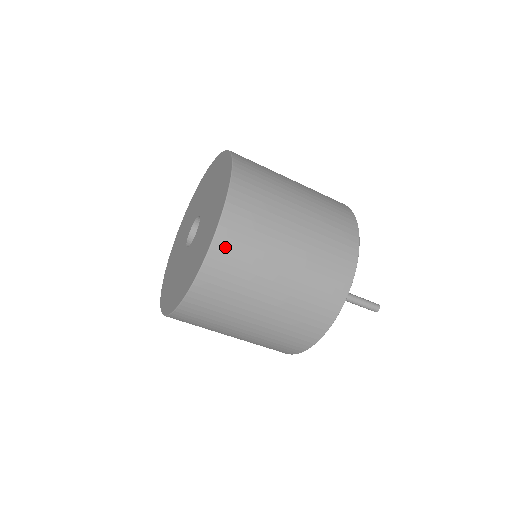
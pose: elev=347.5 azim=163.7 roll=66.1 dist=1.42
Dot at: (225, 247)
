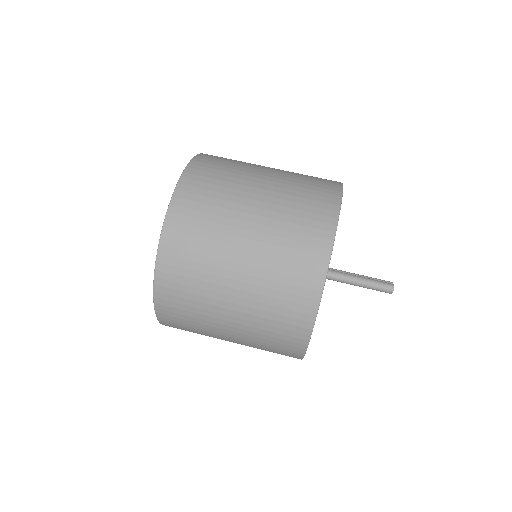
Dot at: (176, 233)
